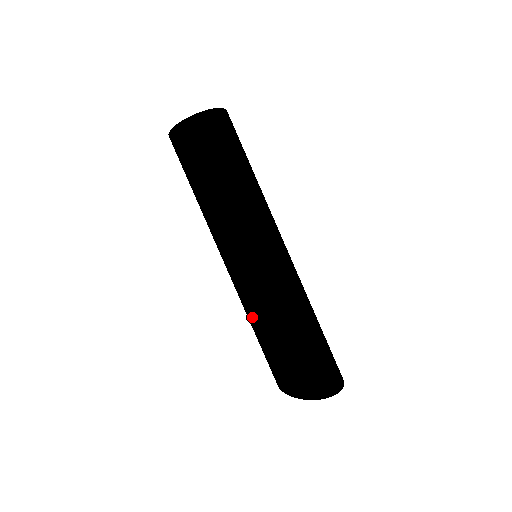
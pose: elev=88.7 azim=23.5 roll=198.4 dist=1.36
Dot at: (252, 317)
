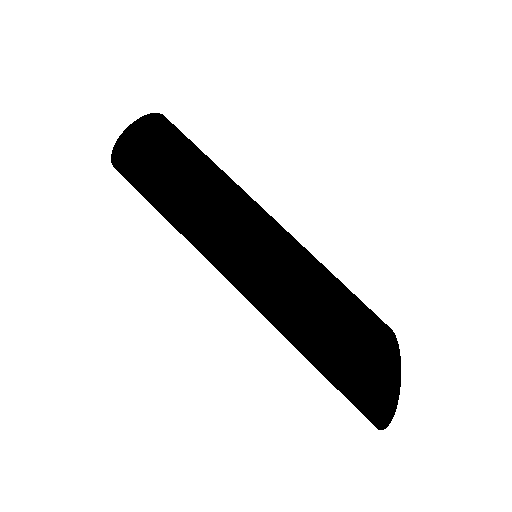
Dot at: (304, 296)
